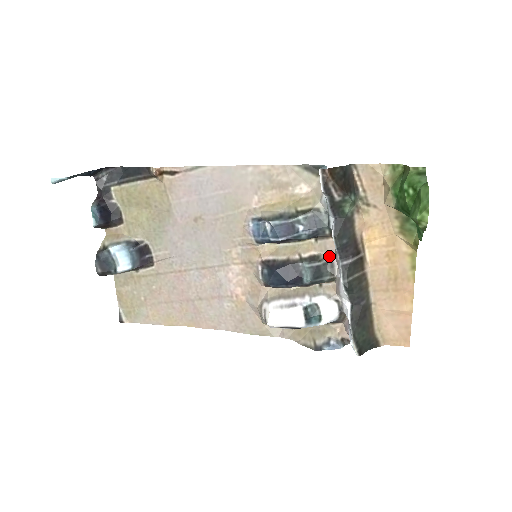
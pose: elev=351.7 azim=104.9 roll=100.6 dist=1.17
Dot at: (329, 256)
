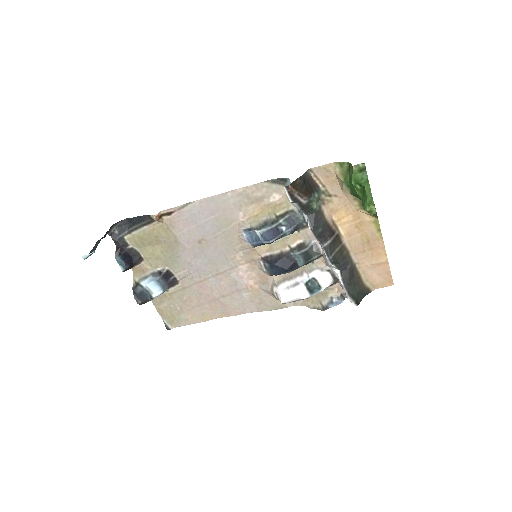
Dot at: (312, 240)
